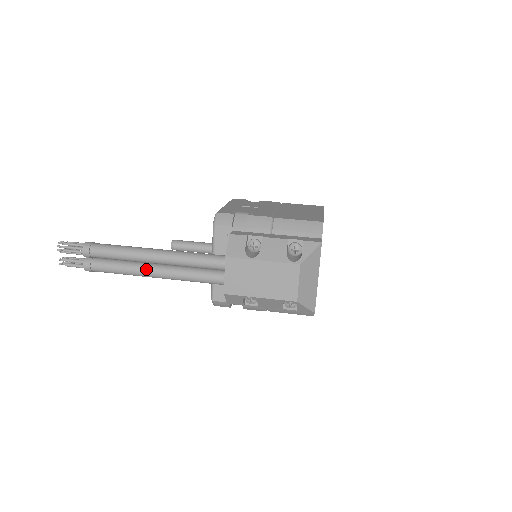
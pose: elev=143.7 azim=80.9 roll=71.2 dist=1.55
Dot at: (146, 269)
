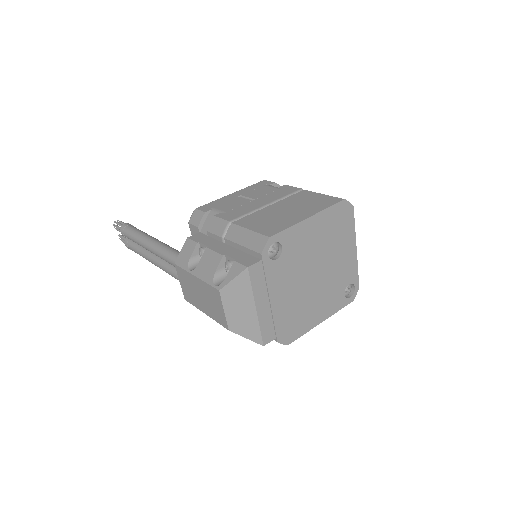
Dot at: (150, 258)
